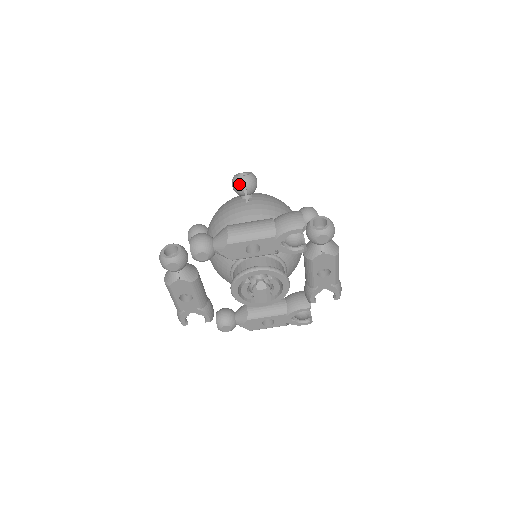
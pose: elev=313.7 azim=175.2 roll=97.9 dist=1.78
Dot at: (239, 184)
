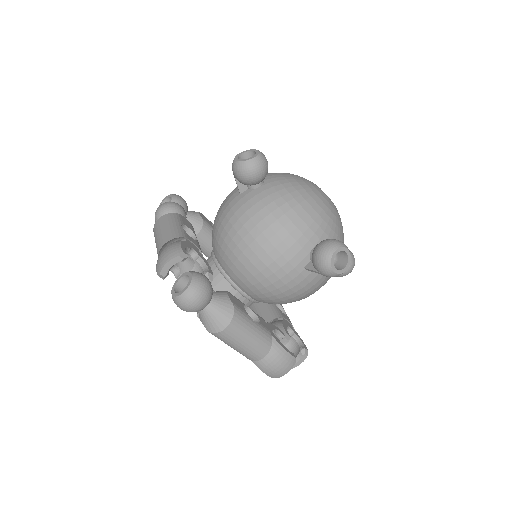
Dot at: (232, 167)
